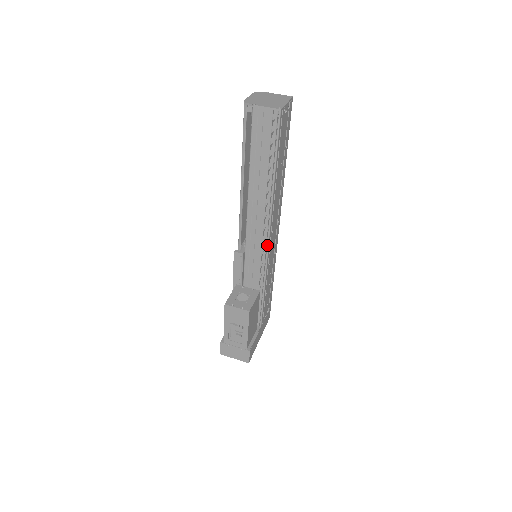
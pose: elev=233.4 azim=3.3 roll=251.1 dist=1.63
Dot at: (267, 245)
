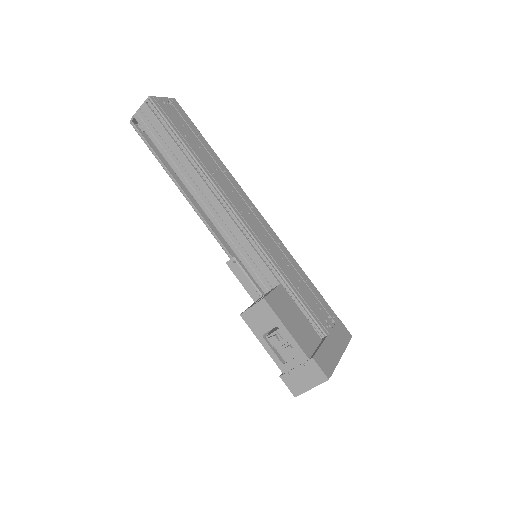
Dot at: (243, 225)
